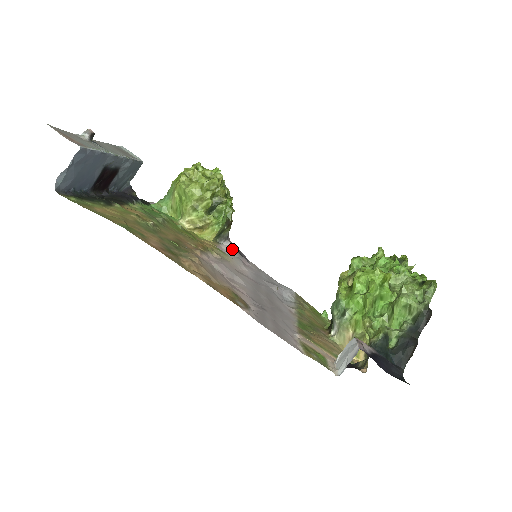
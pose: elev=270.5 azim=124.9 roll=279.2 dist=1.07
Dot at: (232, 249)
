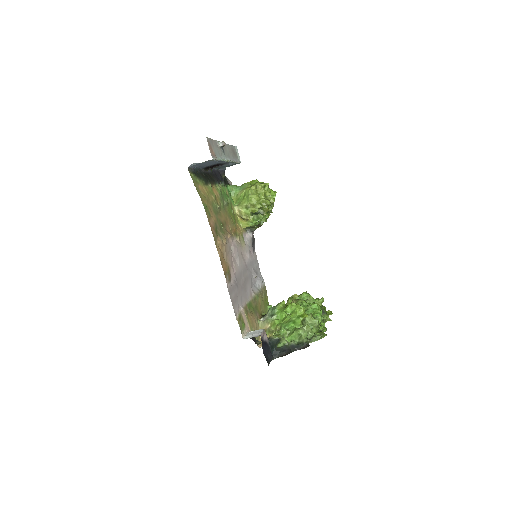
Dot at: (250, 239)
